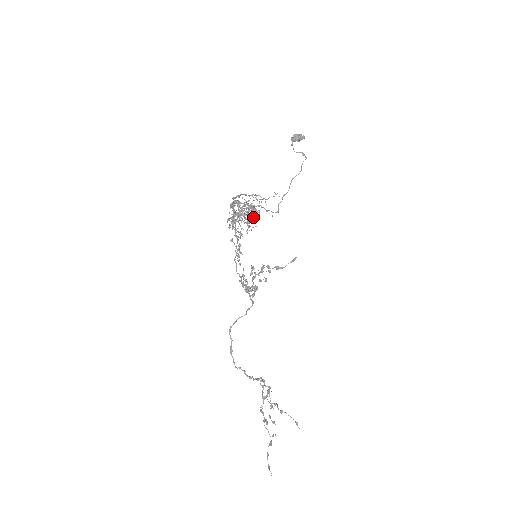
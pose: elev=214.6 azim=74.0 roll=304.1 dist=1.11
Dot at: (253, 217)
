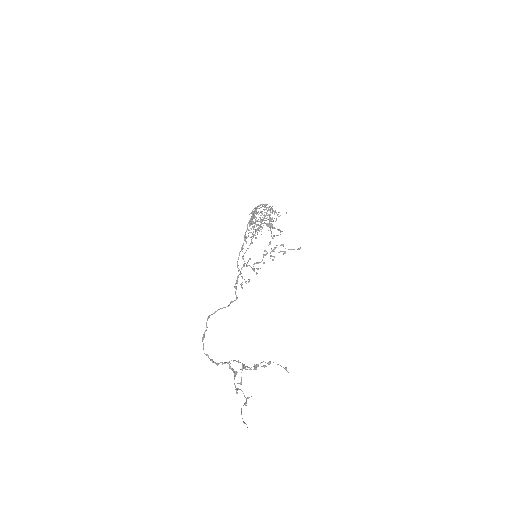
Dot at: occluded
